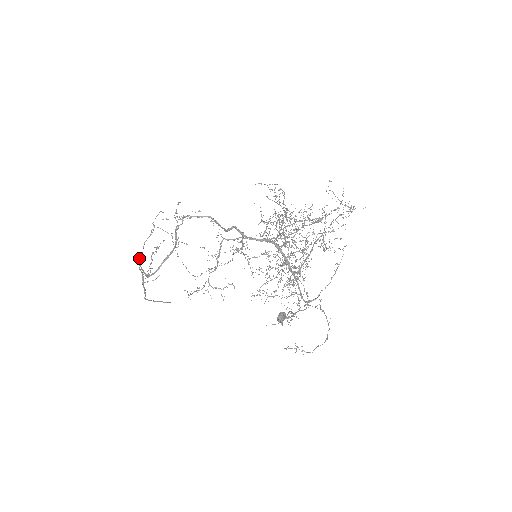
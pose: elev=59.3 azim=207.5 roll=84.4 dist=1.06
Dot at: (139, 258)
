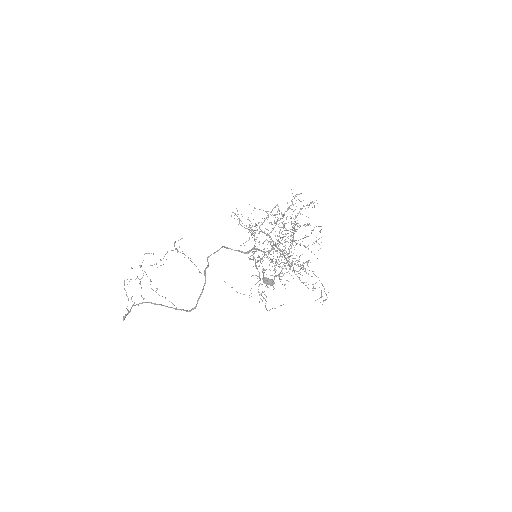
Dot at: (143, 298)
